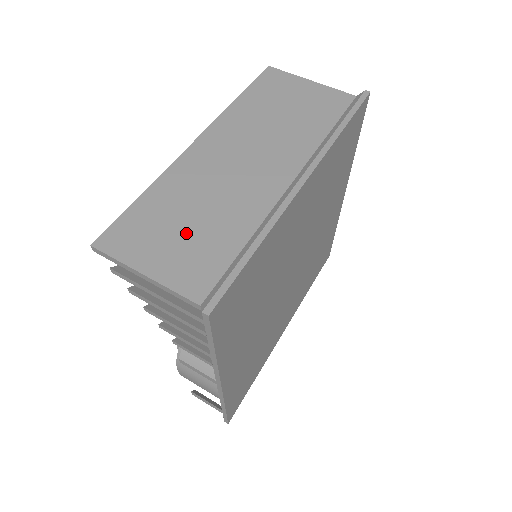
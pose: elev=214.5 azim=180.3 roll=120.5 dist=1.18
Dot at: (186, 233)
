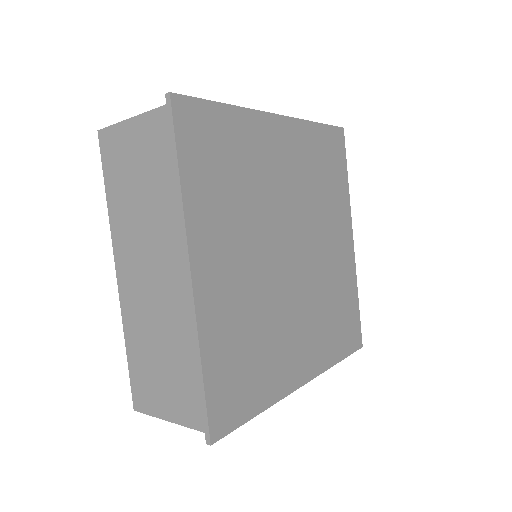
Dot at: (164, 372)
